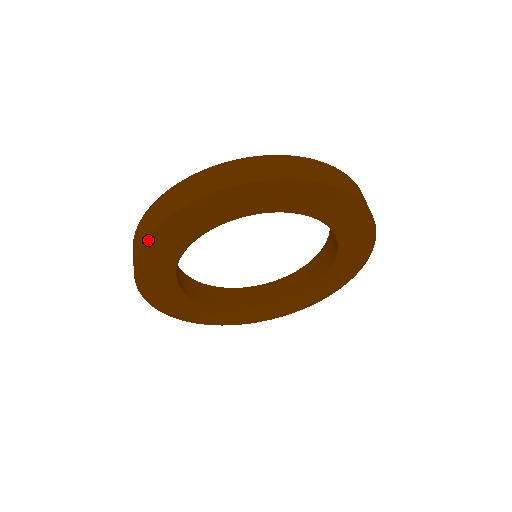
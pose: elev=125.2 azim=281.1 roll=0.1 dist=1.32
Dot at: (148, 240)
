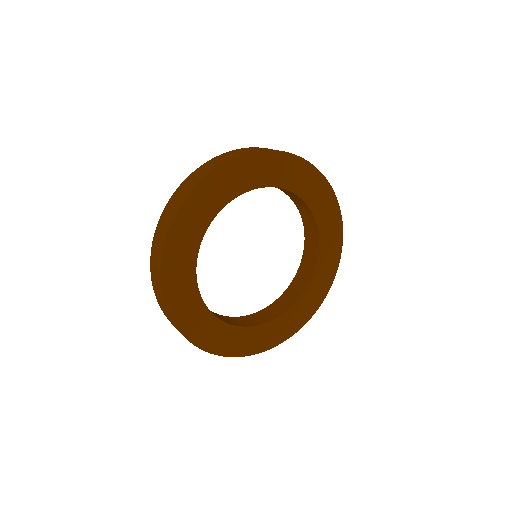
Dot at: (173, 318)
